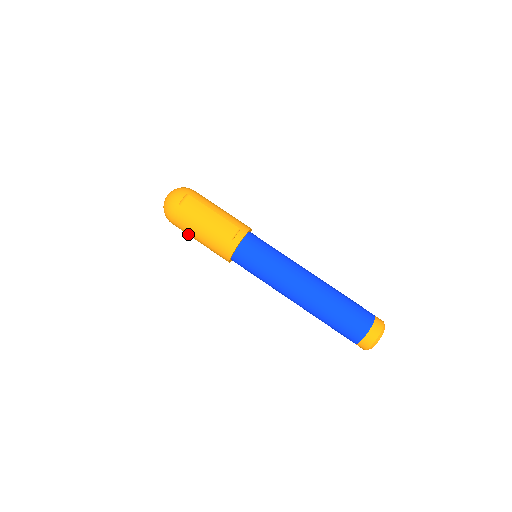
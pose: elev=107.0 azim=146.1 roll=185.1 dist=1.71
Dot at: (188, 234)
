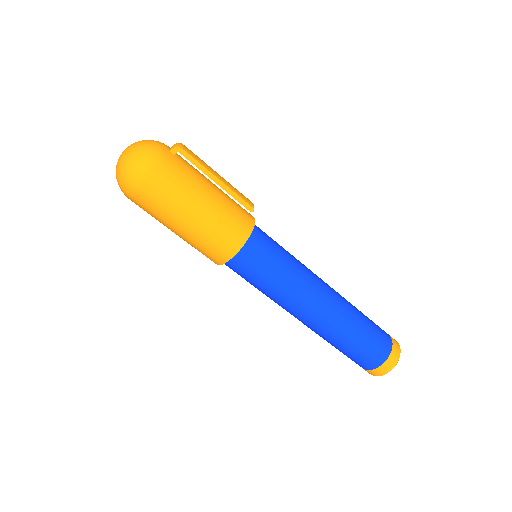
Dot at: (174, 204)
